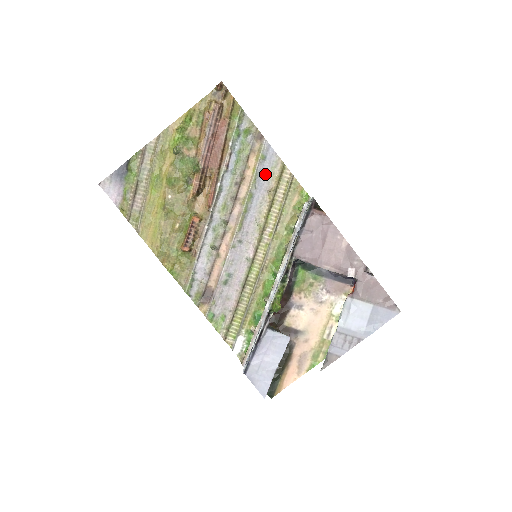
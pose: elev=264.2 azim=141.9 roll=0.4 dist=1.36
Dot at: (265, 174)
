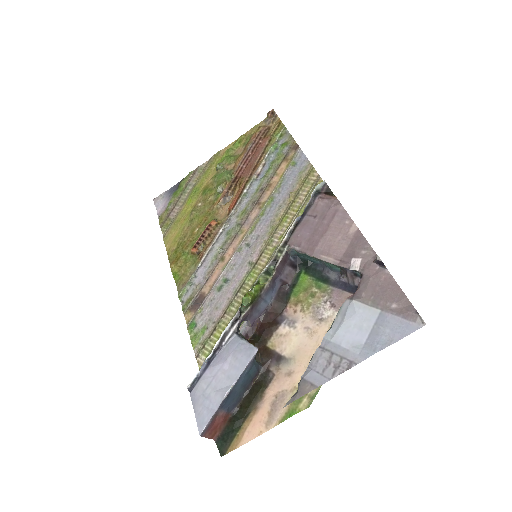
Dot at: (292, 179)
